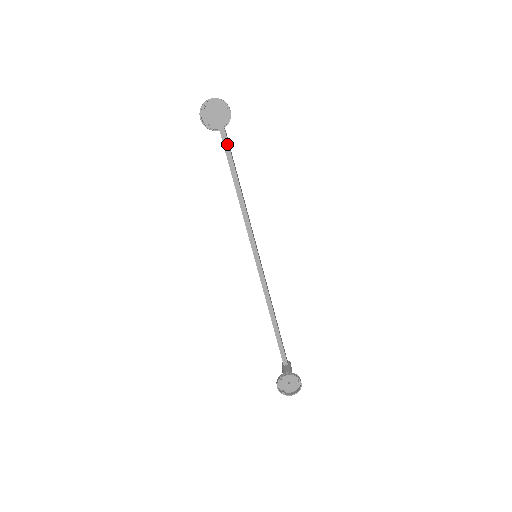
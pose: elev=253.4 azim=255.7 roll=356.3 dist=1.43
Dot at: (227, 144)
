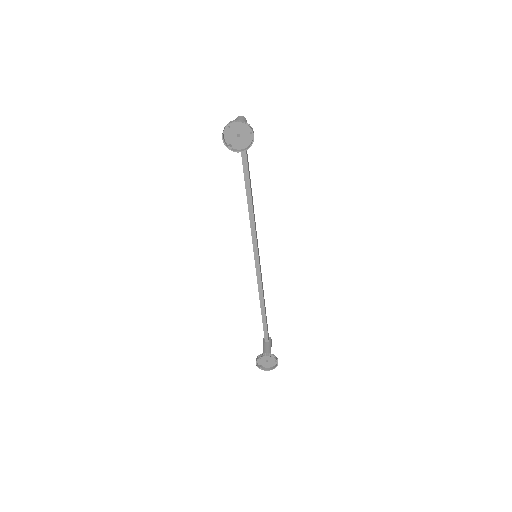
Dot at: (245, 155)
